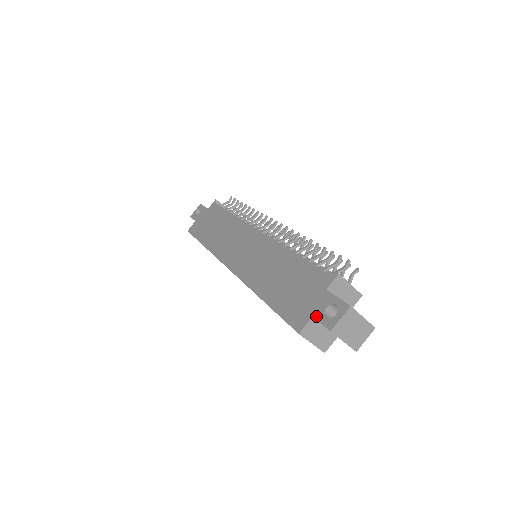
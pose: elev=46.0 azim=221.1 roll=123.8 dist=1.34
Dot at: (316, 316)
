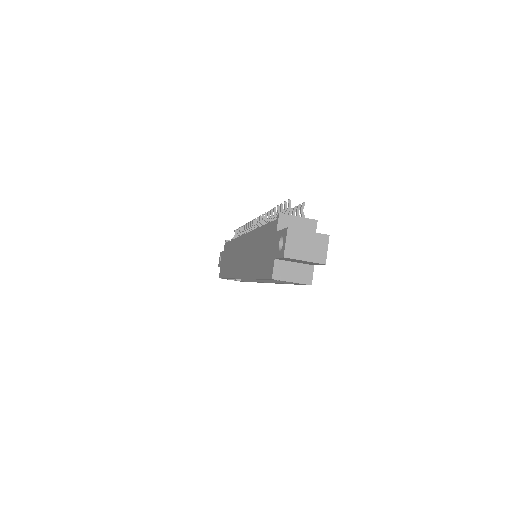
Dot at: (276, 256)
